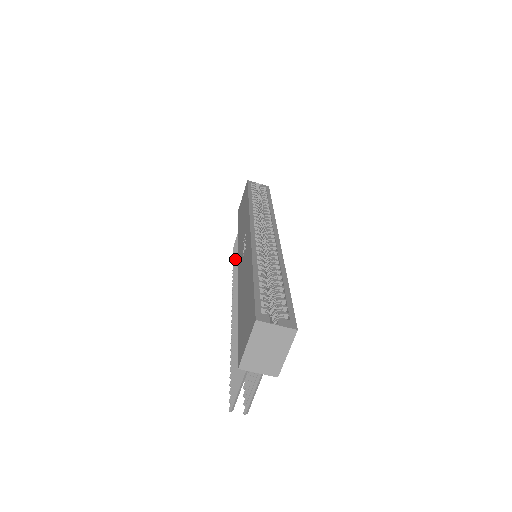
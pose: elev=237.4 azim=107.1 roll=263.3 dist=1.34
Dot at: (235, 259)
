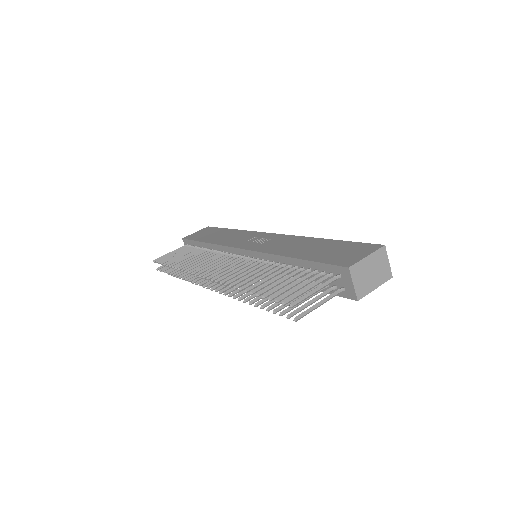
Dot at: (178, 261)
